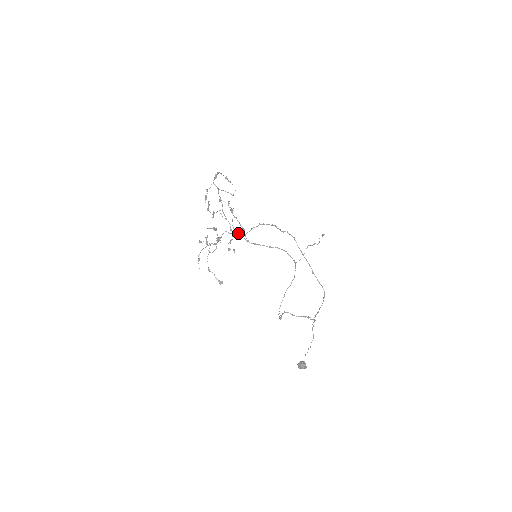
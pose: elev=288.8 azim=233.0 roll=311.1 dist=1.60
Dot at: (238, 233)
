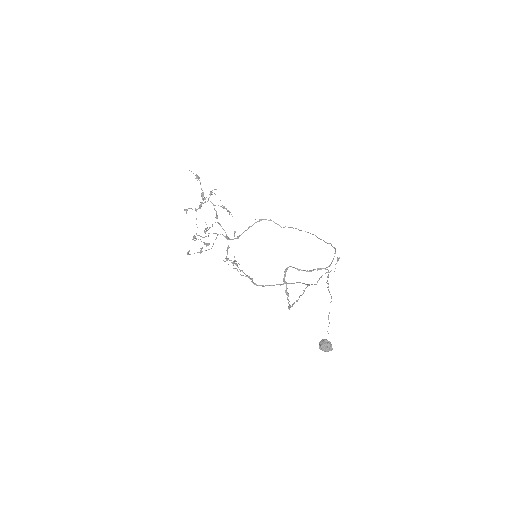
Dot at: (243, 275)
